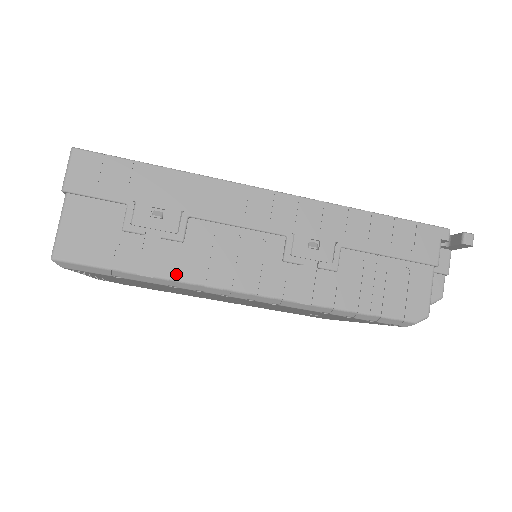
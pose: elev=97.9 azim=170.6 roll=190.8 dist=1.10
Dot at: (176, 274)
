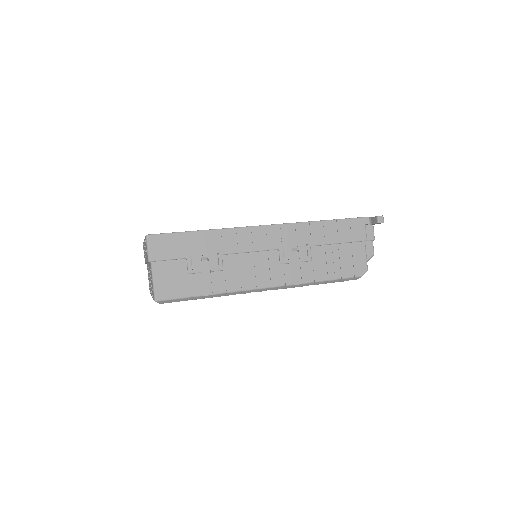
Dot at: (224, 289)
